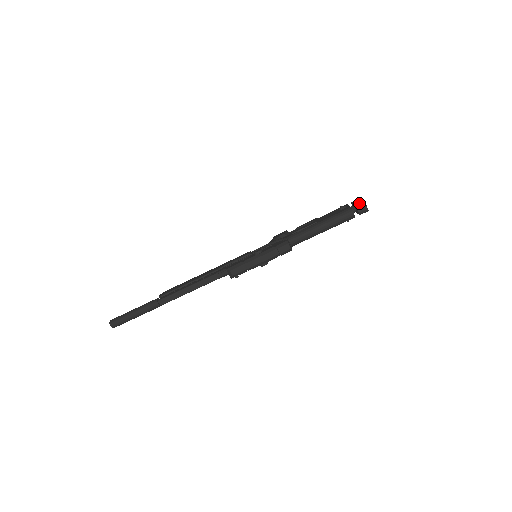
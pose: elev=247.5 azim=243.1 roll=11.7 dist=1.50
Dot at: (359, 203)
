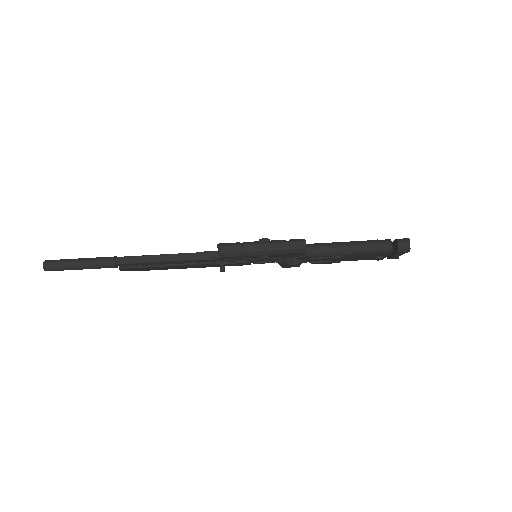
Dot at: occluded
